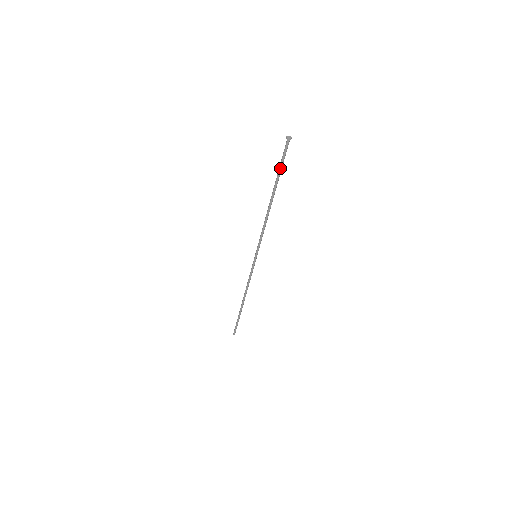
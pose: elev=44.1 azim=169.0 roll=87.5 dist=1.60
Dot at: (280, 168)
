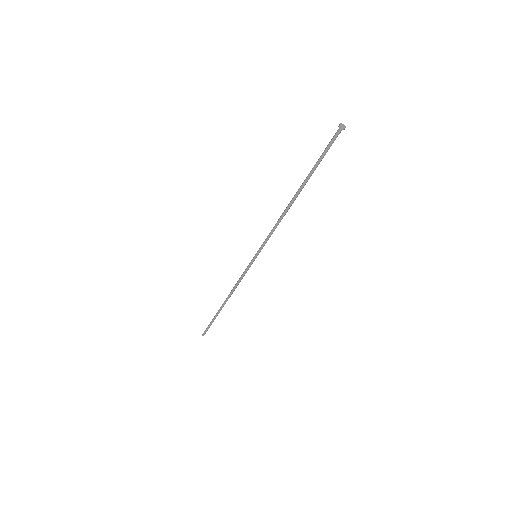
Dot at: (319, 161)
